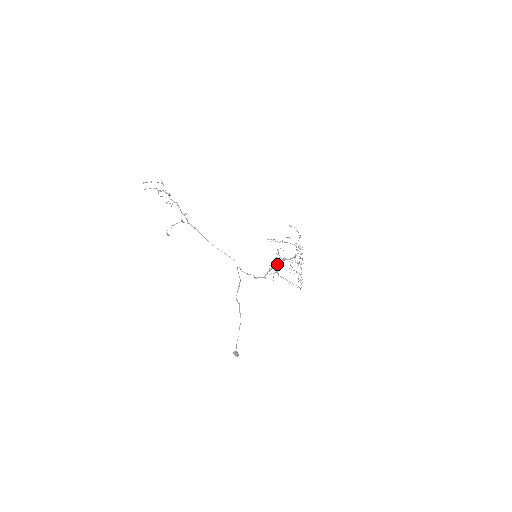
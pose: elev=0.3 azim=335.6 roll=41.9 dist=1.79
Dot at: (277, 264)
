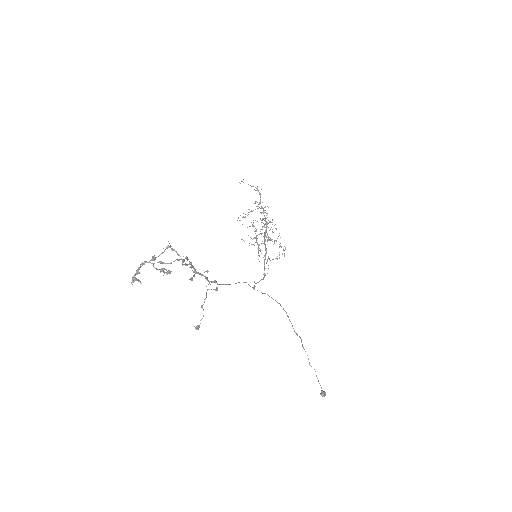
Dot at: (265, 247)
